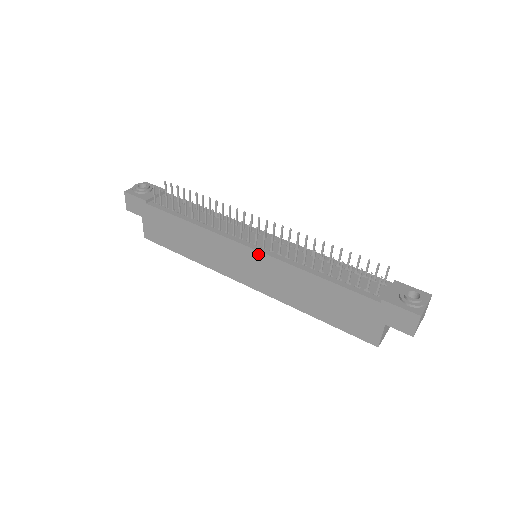
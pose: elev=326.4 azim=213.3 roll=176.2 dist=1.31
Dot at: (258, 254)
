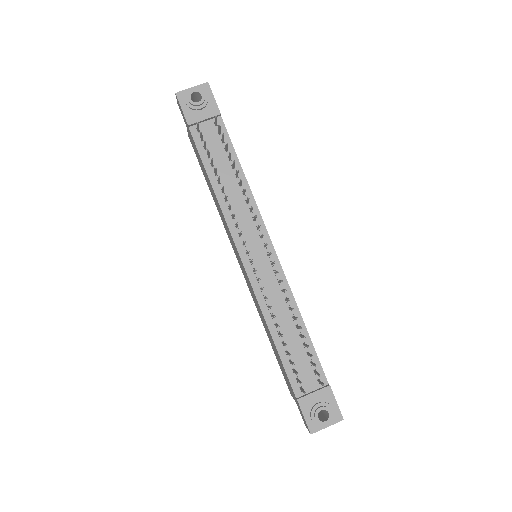
Dot at: (246, 273)
